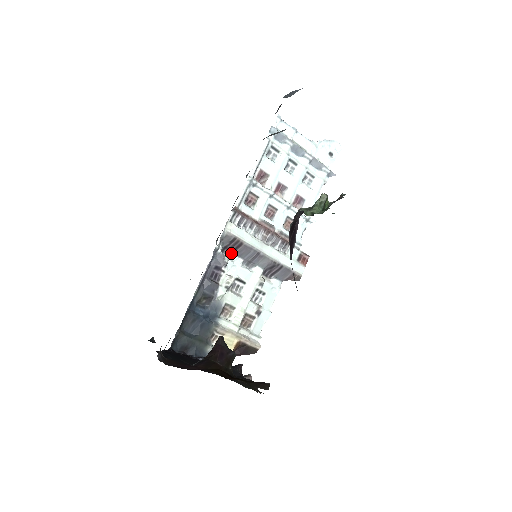
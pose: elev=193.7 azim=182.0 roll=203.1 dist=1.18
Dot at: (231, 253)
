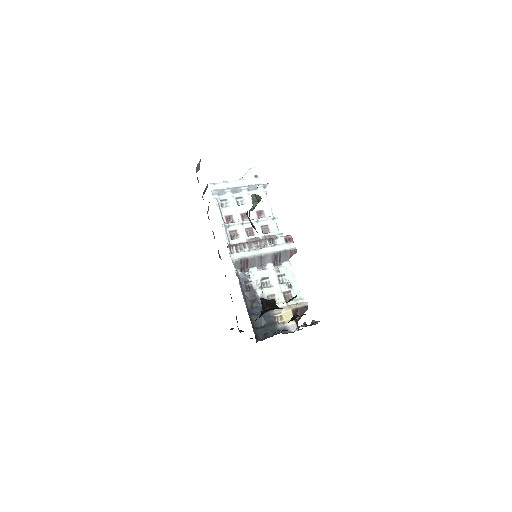
Dot at: (247, 269)
